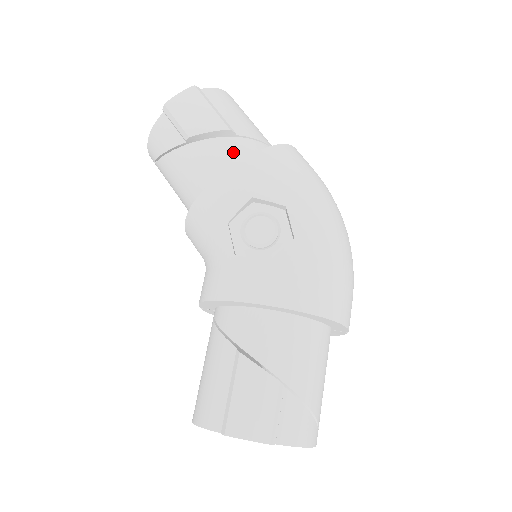
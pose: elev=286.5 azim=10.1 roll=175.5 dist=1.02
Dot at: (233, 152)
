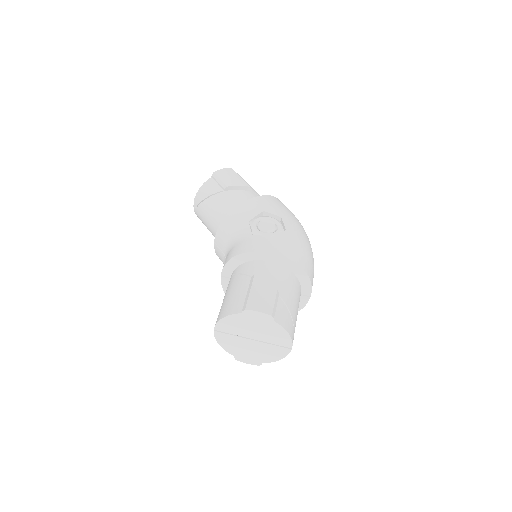
Dot at: (251, 197)
